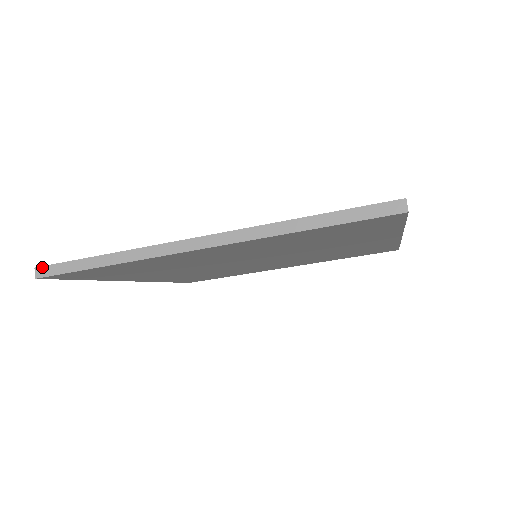
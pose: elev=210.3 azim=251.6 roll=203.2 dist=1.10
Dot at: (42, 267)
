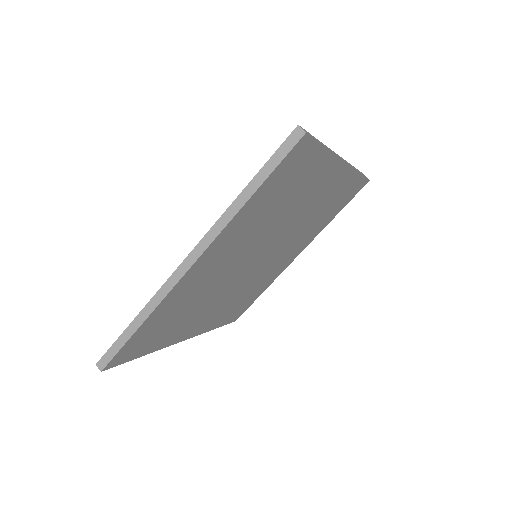
Dot at: (100, 360)
